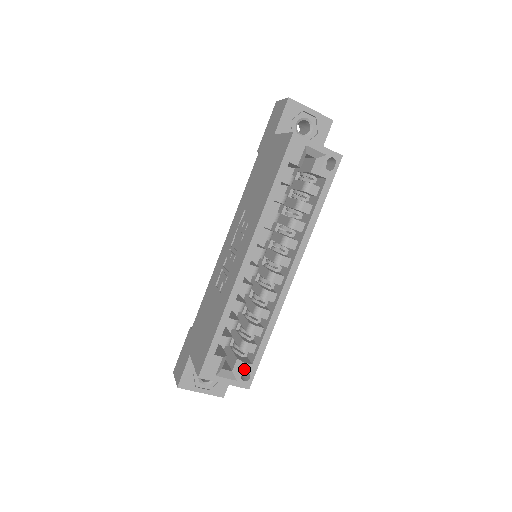
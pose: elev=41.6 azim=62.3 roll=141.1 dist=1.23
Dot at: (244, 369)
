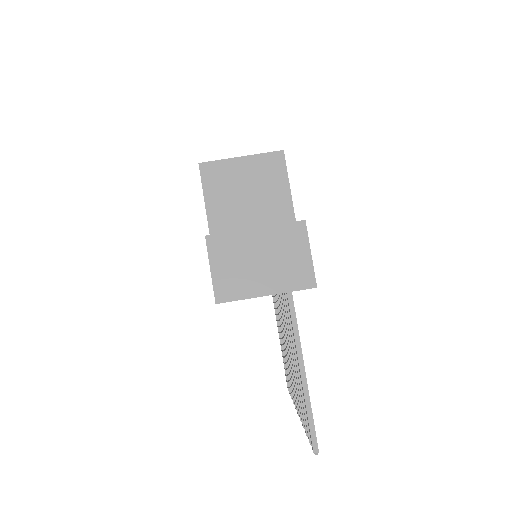
Dot at: occluded
